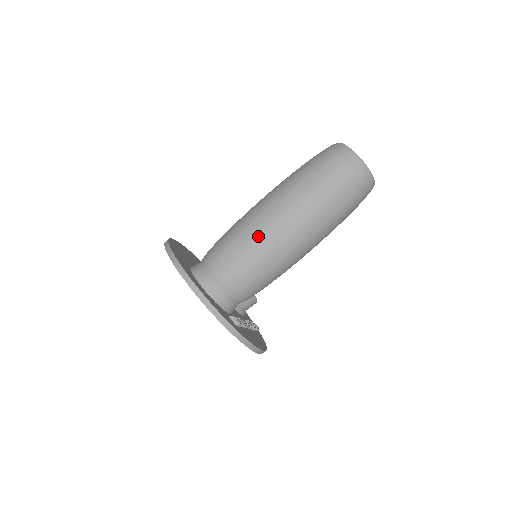
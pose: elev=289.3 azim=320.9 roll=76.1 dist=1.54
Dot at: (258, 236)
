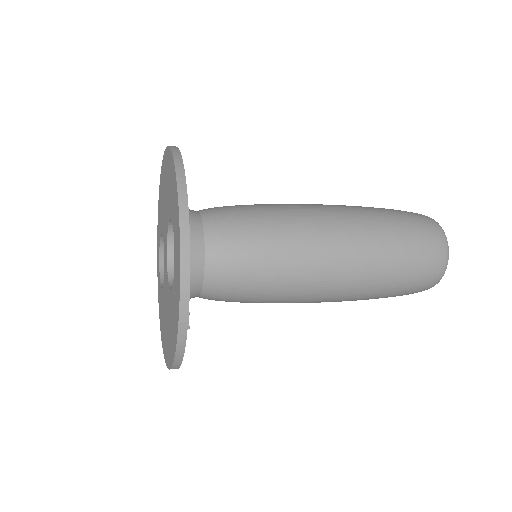
Dot at: (300, 249)
